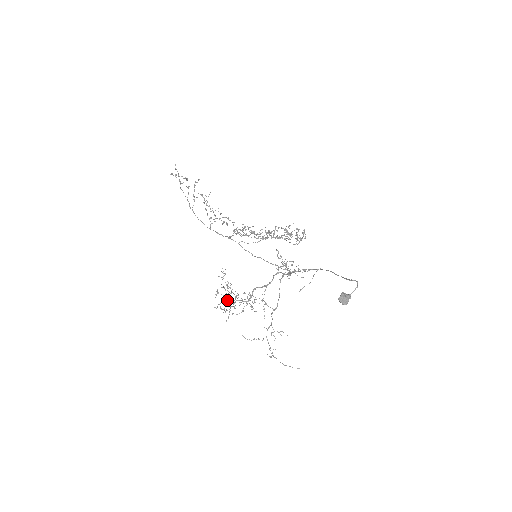
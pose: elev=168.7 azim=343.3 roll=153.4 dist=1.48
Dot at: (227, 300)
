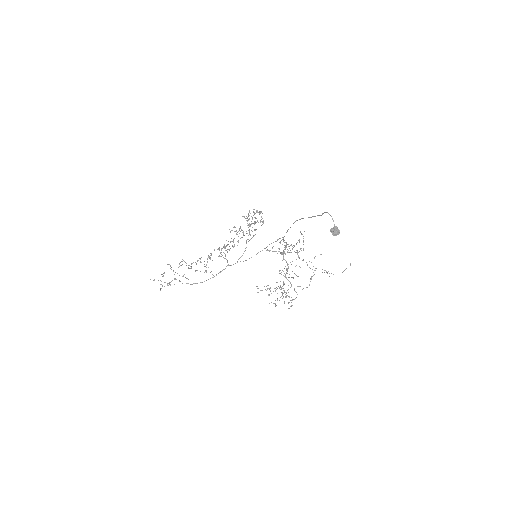
Dot at: occluded
